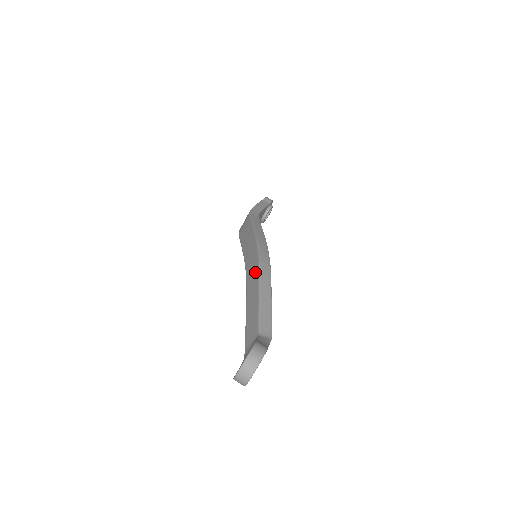
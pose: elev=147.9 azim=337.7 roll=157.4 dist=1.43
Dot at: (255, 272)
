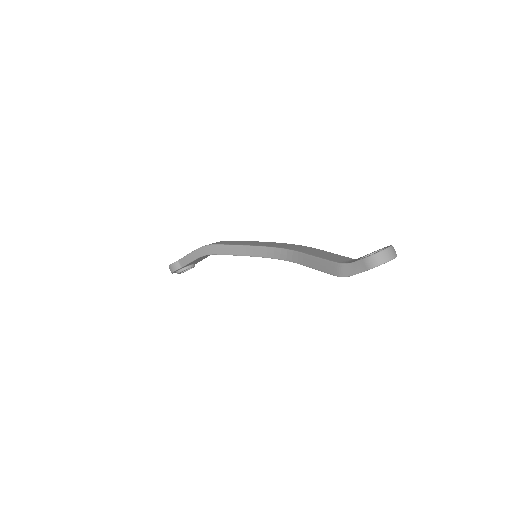
Dot at: (301, 246)
